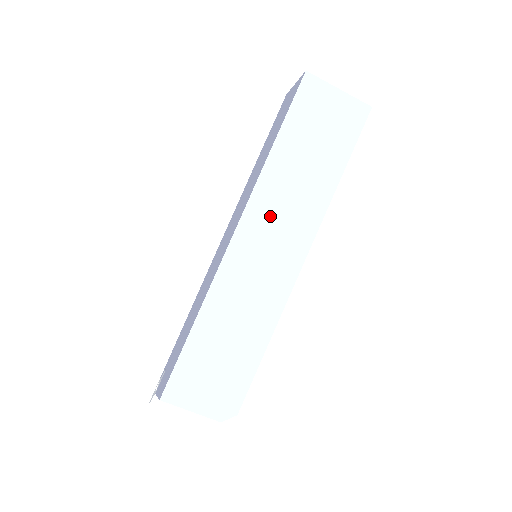
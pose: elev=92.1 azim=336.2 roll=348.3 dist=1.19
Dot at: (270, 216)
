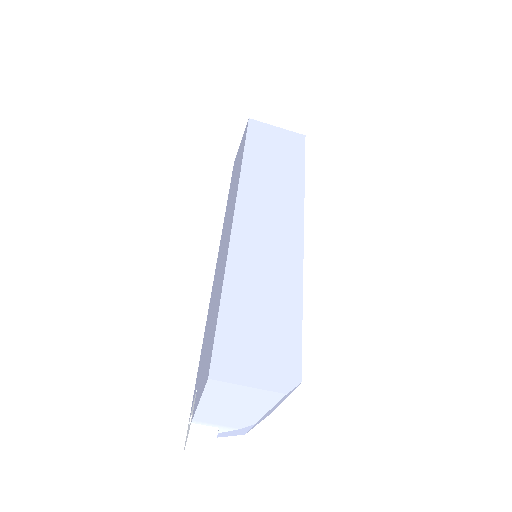
Dot at: (260, 203)
